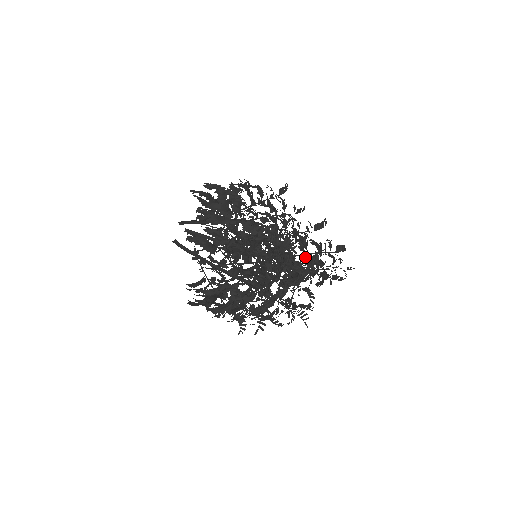
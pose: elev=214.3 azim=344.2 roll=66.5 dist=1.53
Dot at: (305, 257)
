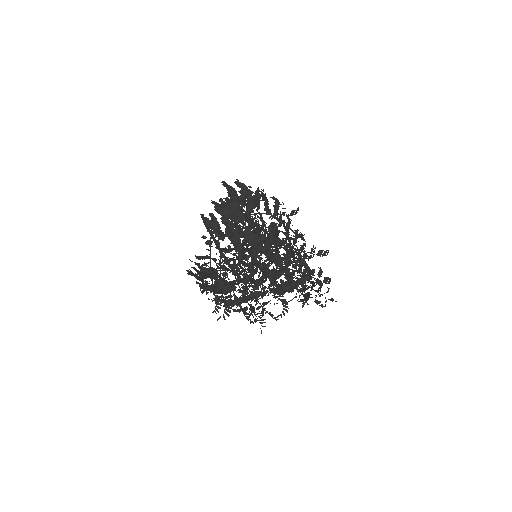
Dot at: occluded
